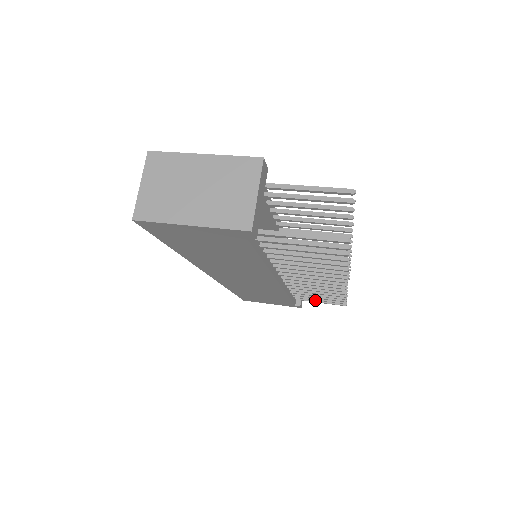
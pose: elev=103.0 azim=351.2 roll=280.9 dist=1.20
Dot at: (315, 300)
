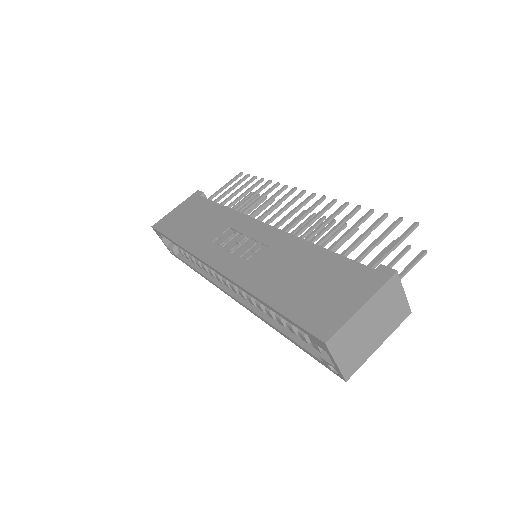
Dot at: occluded
